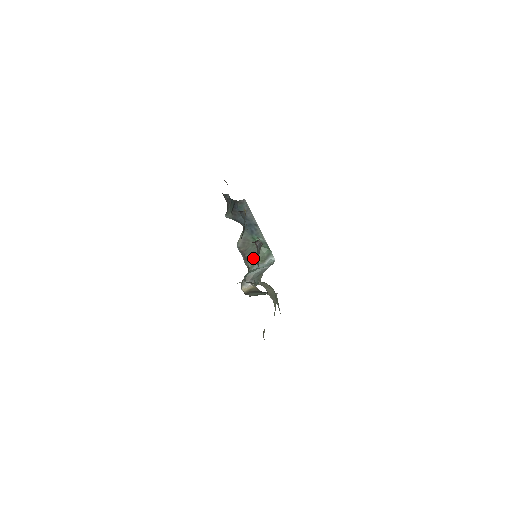
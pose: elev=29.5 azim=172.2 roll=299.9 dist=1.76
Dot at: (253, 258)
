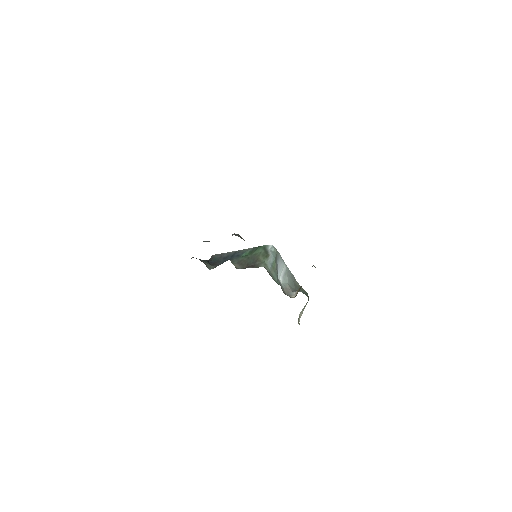
Dot at: (258, 262)
